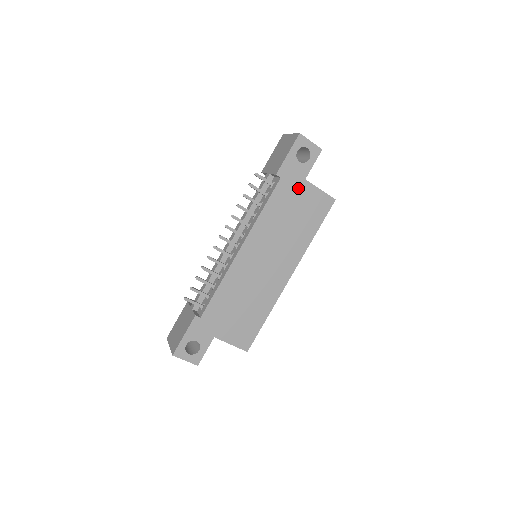
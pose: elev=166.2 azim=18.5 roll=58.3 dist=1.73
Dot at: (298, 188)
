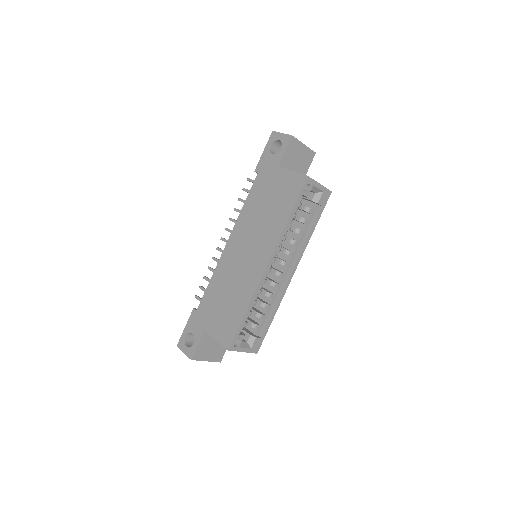
Dot at: (272, 177)
